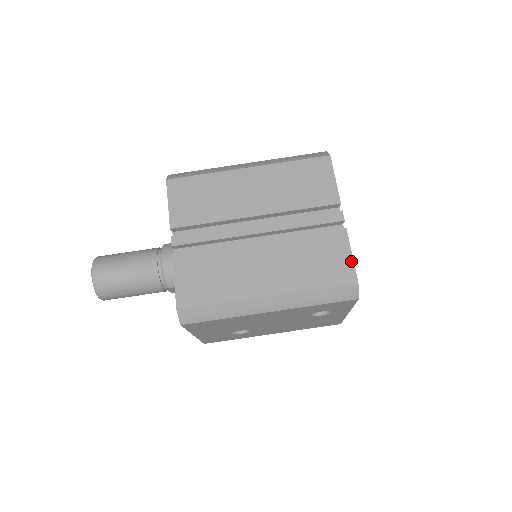
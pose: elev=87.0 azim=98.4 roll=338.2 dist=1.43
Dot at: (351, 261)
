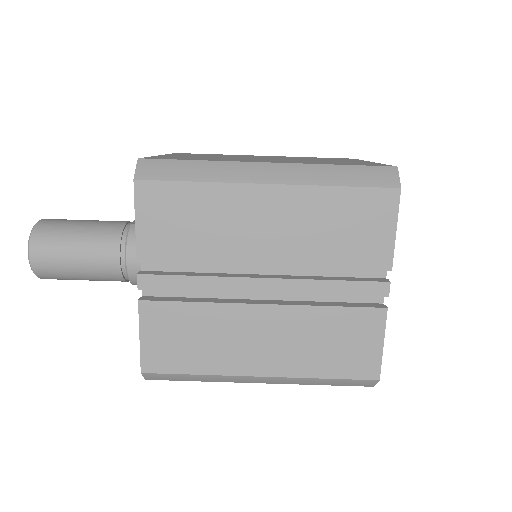
Dot at: (379, 353)
